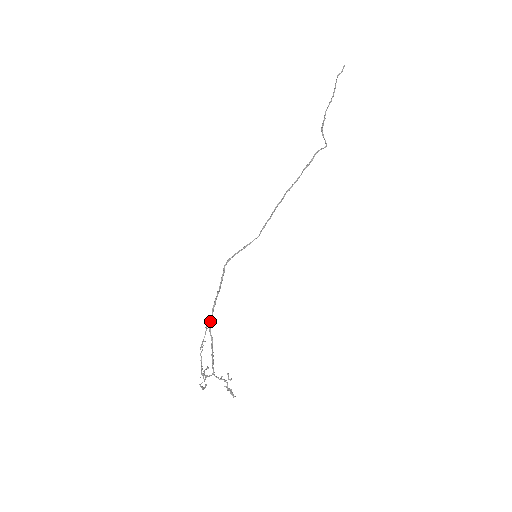
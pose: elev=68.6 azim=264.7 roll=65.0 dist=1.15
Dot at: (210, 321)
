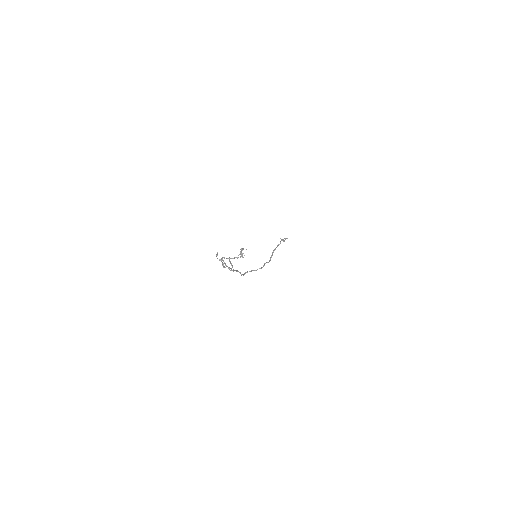
Dot at: occluded
